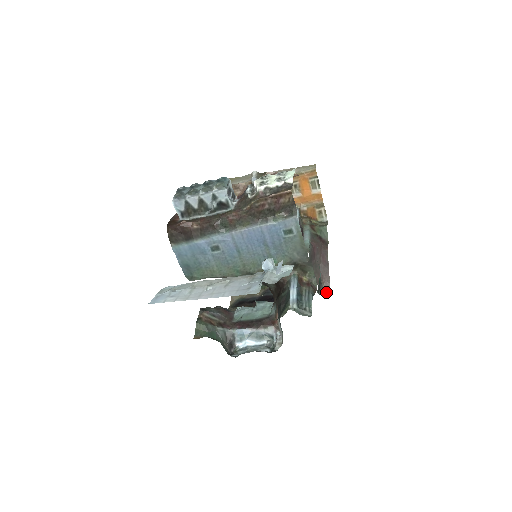
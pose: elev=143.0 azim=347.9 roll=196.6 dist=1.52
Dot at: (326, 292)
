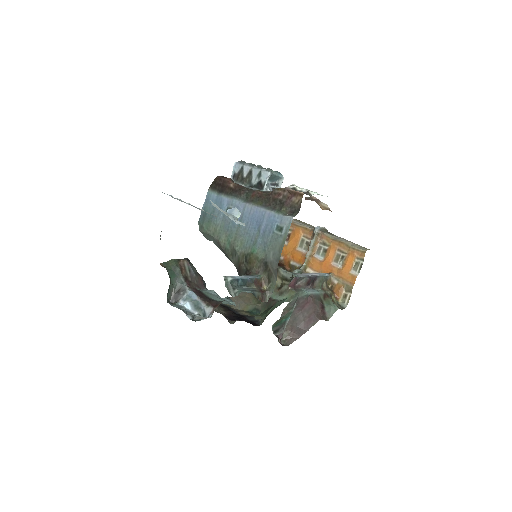
Dot at: (283, 343)
